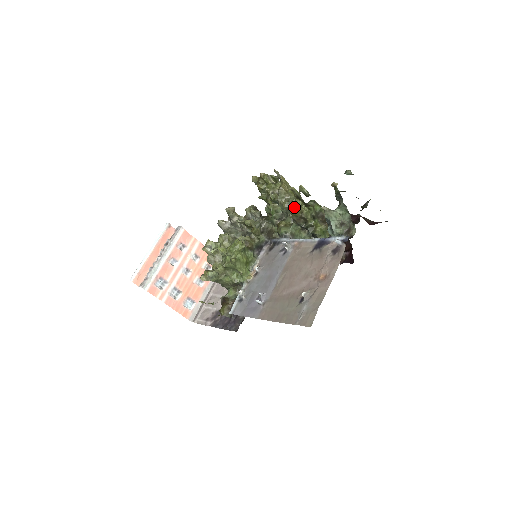
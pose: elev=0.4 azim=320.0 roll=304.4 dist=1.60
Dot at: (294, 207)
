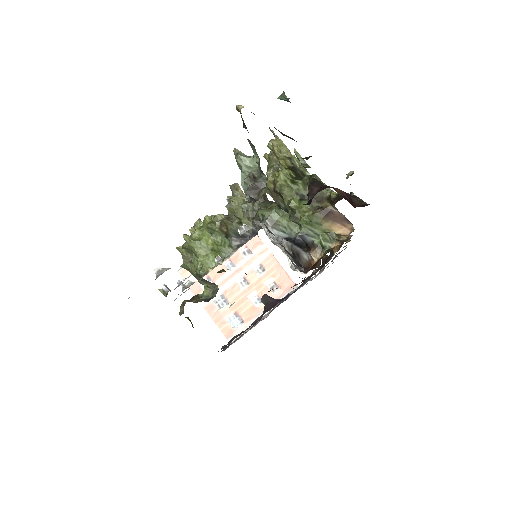
Dot at: occluded
